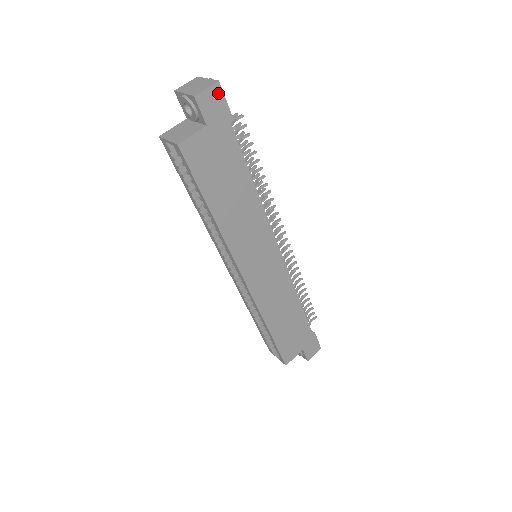
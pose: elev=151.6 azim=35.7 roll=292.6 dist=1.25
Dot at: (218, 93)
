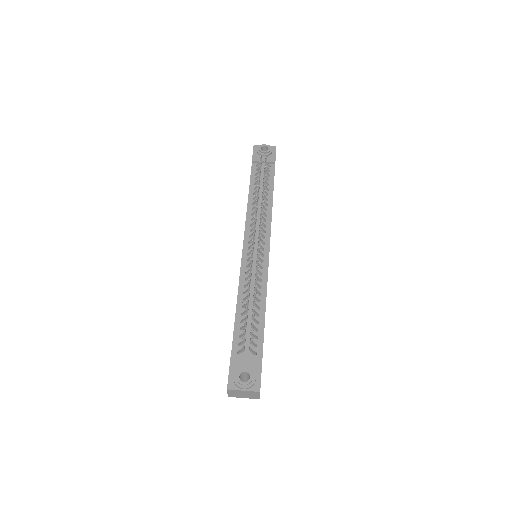
Dot at: (260, 386)
